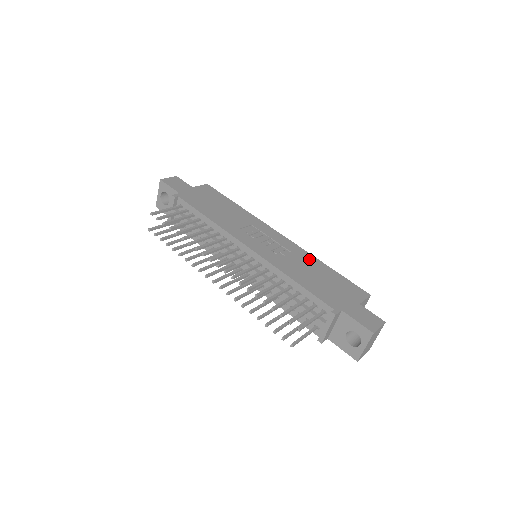
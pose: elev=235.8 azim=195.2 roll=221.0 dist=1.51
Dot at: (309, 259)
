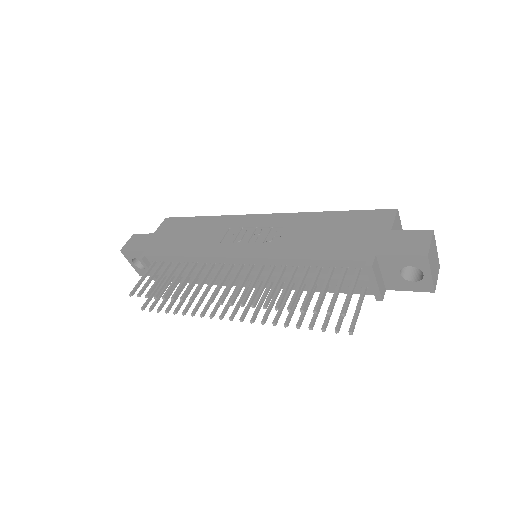
Dot at: (308, 220)
